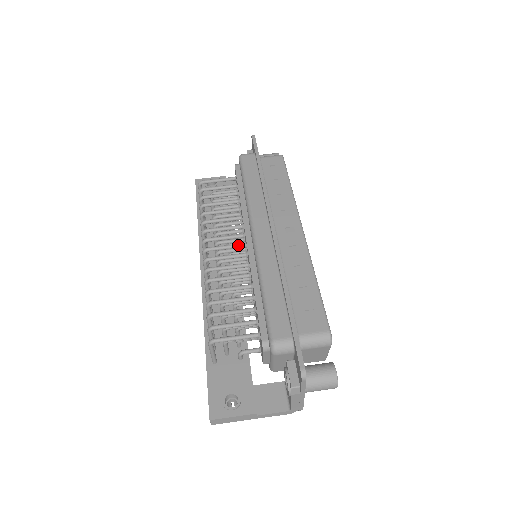
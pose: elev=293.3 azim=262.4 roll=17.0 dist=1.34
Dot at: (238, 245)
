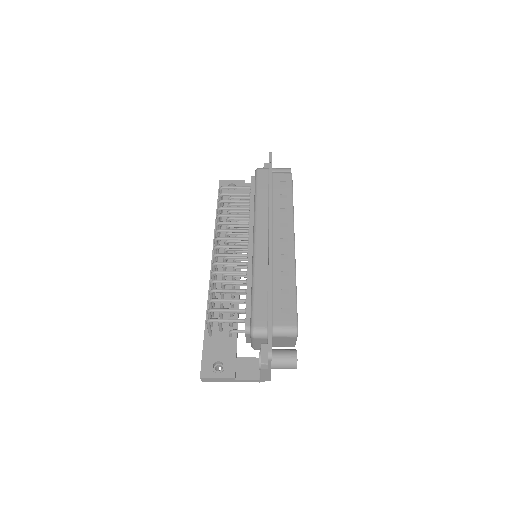
Dot at: (242, 246)
